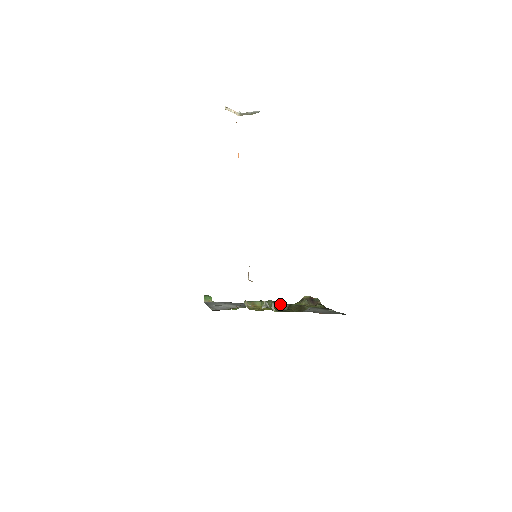
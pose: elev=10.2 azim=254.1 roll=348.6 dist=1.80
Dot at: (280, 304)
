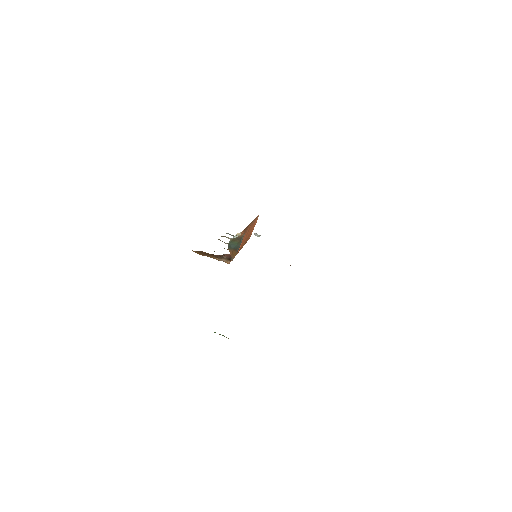
Dot at: occluded
